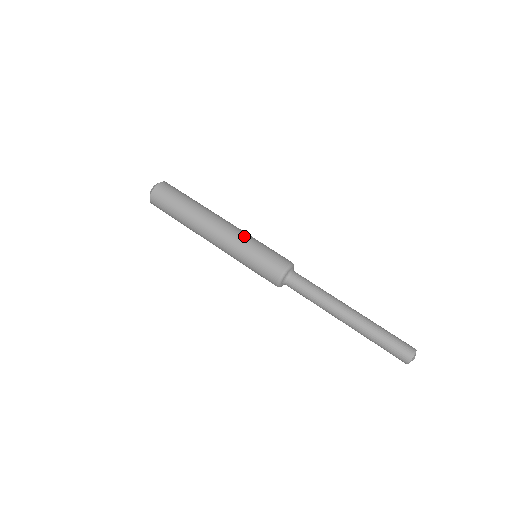
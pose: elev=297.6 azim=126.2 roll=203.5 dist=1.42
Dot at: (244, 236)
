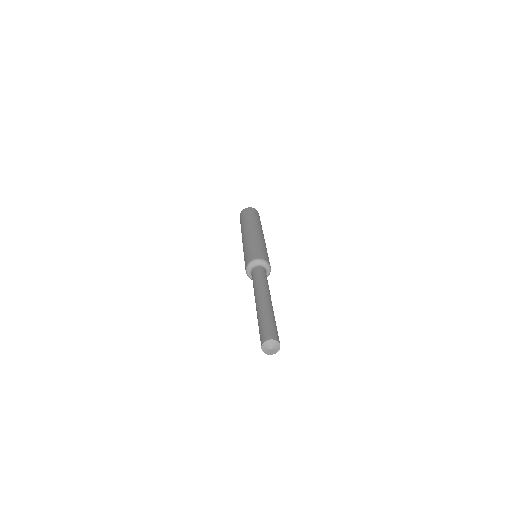
Dot at: occluded
